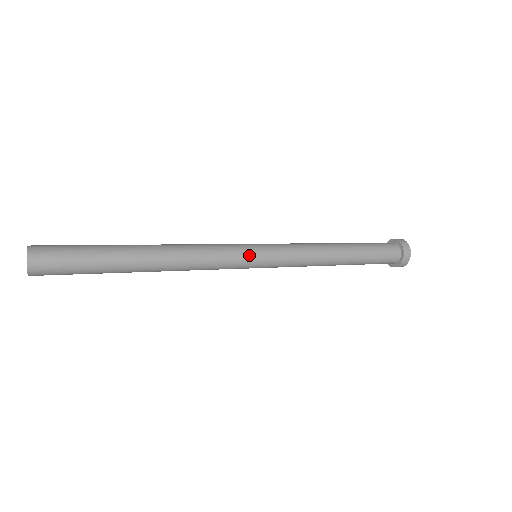
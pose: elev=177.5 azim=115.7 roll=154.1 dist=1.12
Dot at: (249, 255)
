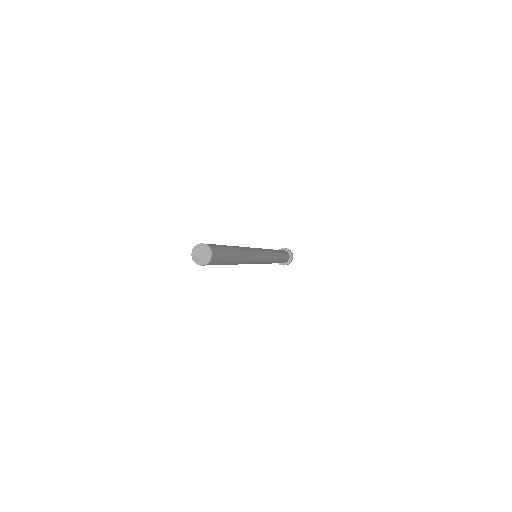
Dot at: (260, 251)
